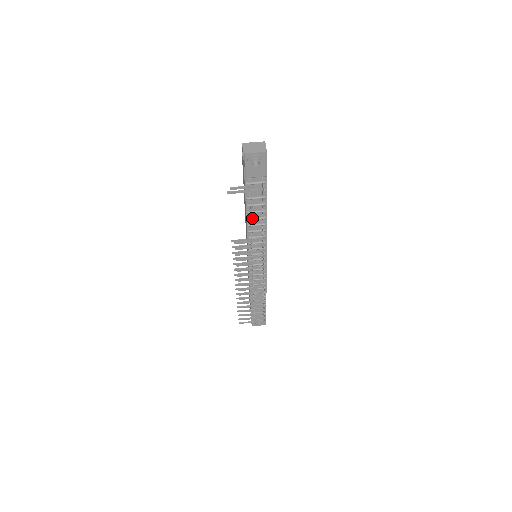
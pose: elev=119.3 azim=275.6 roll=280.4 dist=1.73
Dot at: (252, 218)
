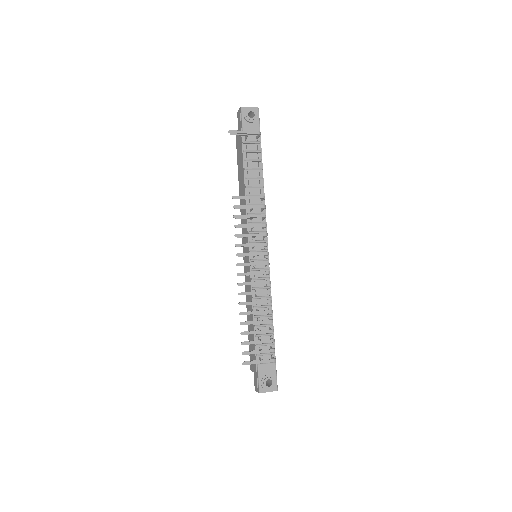
Dot at: (250, 186)
